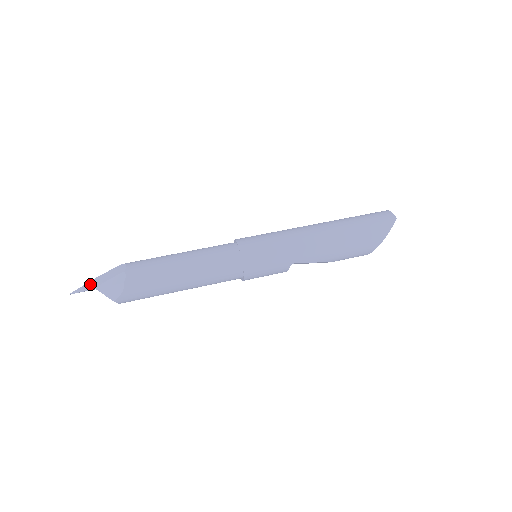
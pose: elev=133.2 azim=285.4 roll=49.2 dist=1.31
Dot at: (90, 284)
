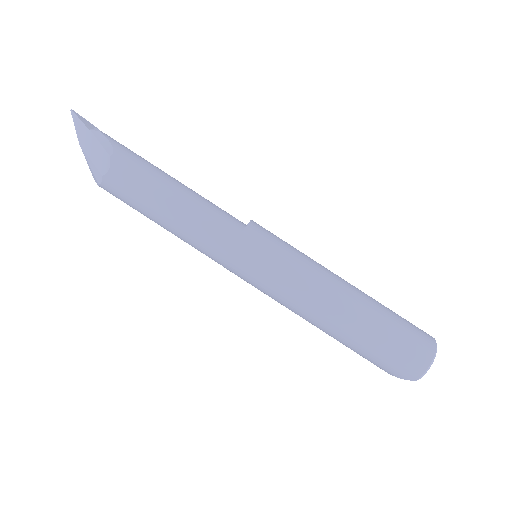
Dot at: (83, 132)
